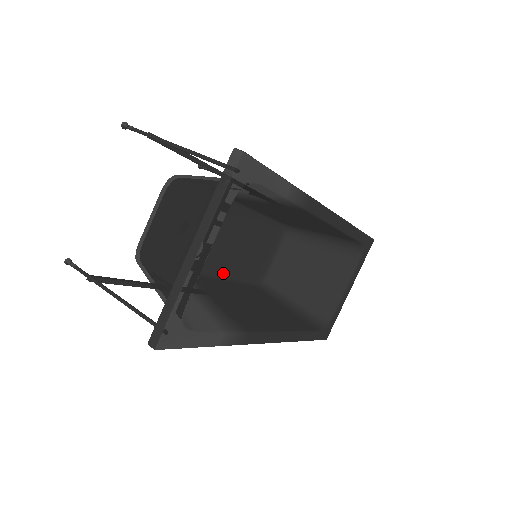
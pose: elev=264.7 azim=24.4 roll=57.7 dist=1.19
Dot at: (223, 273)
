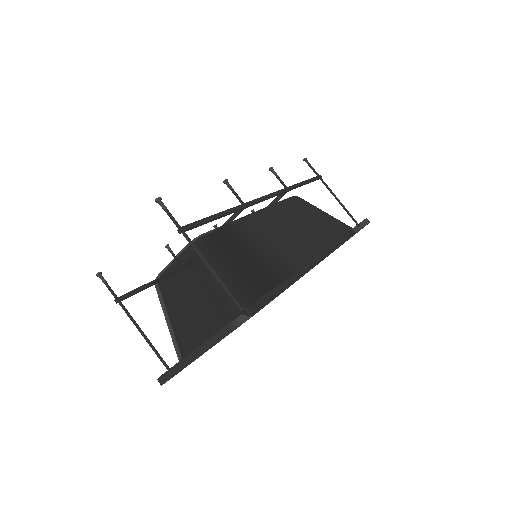
Dot at: occluded
